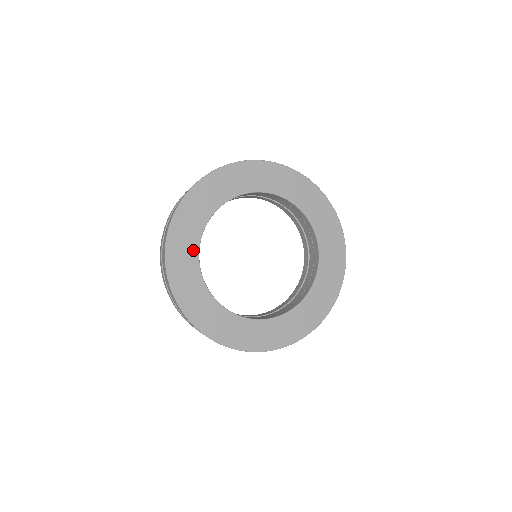
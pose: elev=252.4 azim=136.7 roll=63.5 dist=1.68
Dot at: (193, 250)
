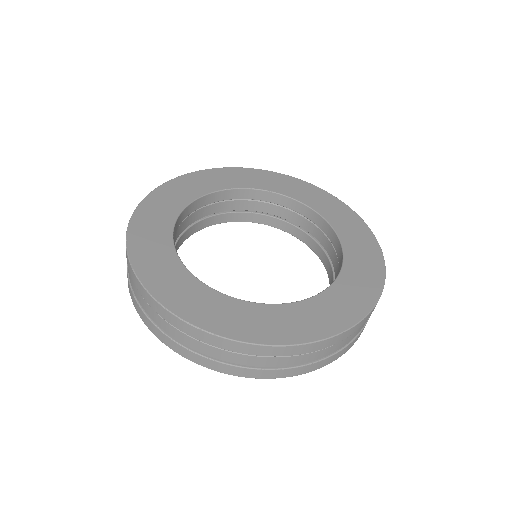
Dot at: (169, 255)
